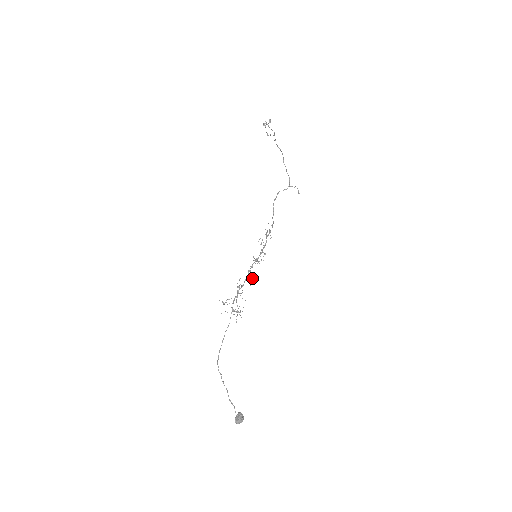
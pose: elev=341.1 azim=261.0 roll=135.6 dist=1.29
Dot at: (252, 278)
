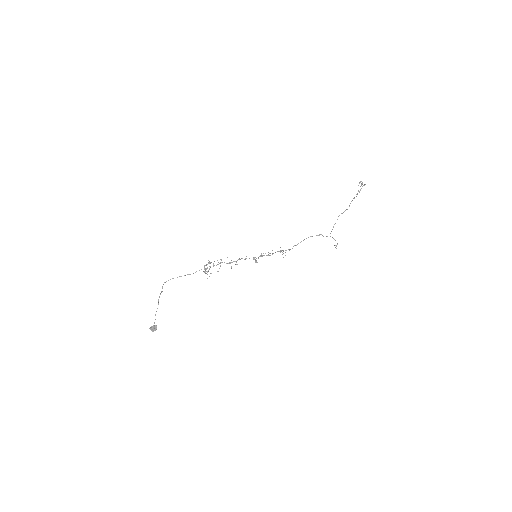
Dot at: occluded
